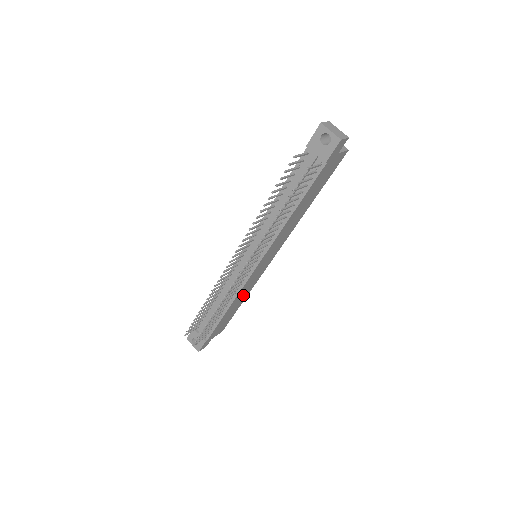
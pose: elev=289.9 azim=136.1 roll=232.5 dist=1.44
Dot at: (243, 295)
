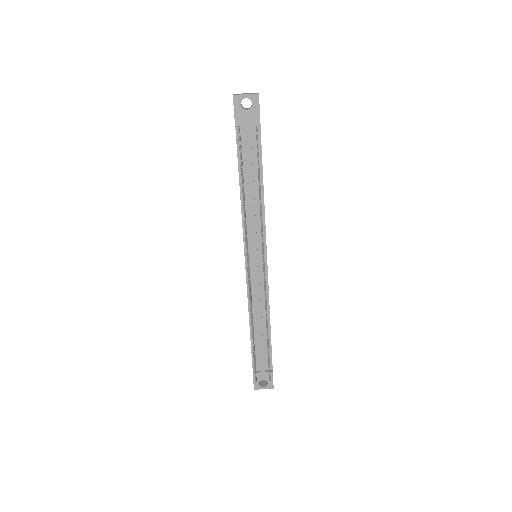
Dot at: occluded
